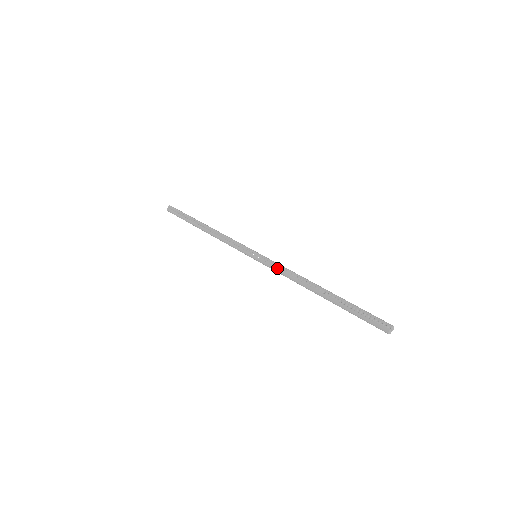
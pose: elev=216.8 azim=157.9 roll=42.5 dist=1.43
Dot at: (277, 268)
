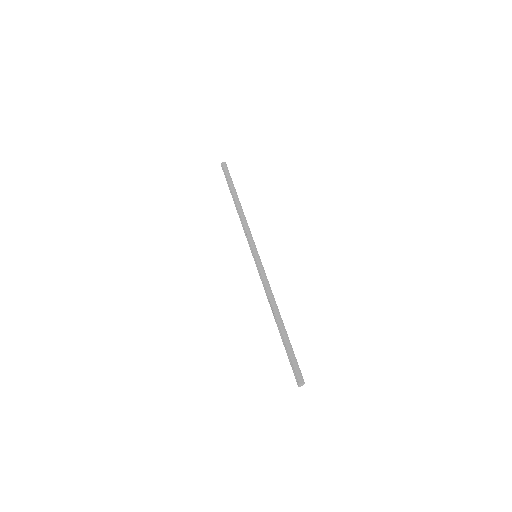
Dot at: (261, 280)
